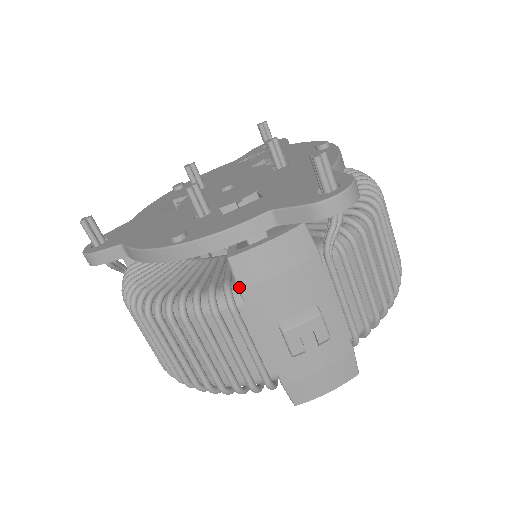
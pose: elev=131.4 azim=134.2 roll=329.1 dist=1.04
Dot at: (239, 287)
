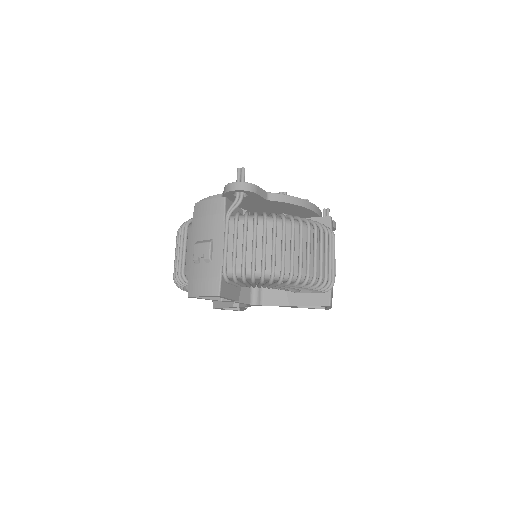
Dot at: (193, 218)
